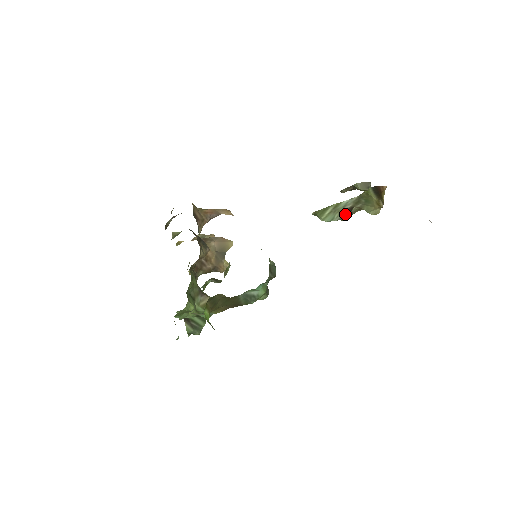
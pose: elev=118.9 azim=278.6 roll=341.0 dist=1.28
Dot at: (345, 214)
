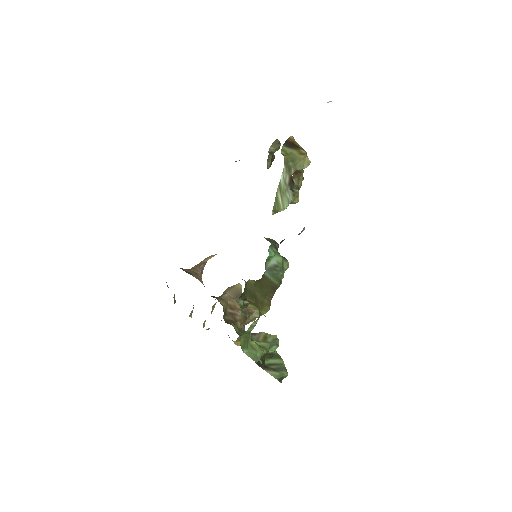
Dot at: (292, 188)
